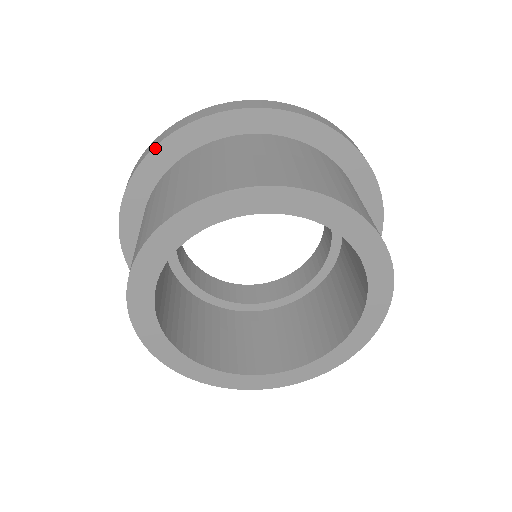
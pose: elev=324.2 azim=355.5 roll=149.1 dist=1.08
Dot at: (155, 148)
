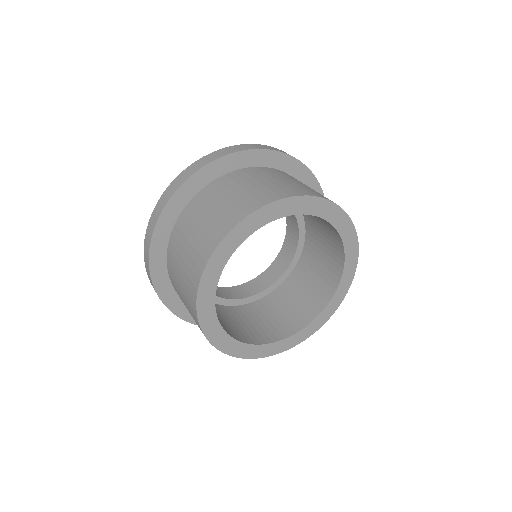
Dot at: (153, 283)
